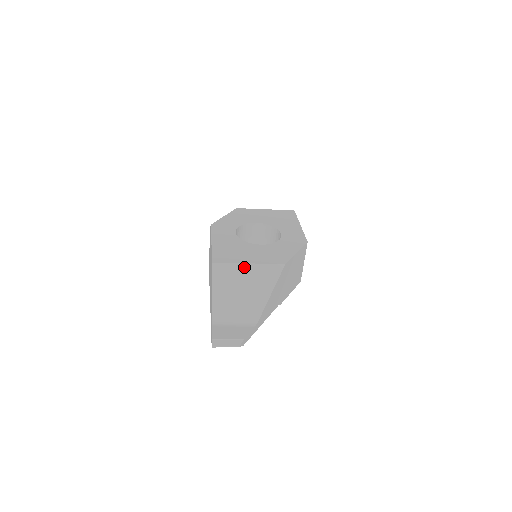
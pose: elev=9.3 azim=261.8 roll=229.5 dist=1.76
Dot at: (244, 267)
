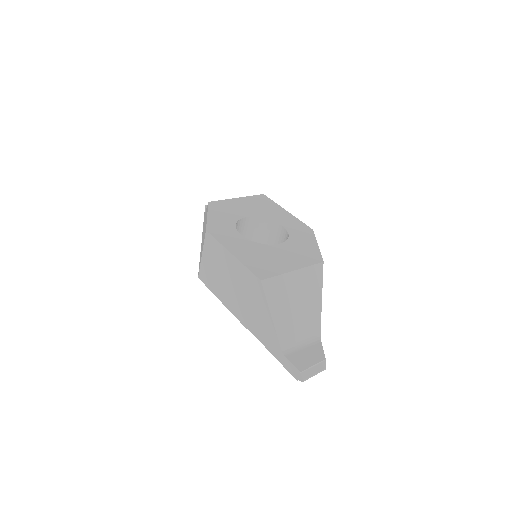
Dot at: (291, 276)
